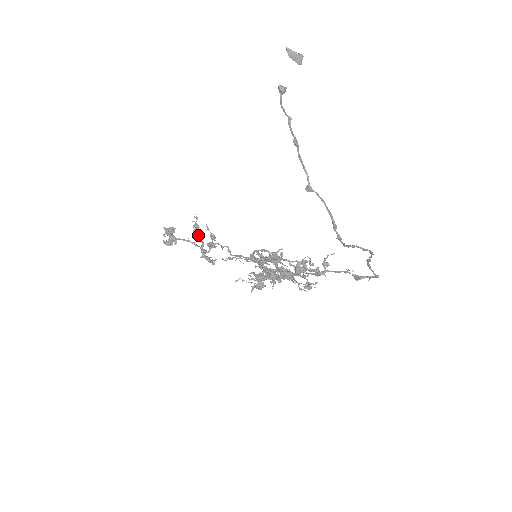
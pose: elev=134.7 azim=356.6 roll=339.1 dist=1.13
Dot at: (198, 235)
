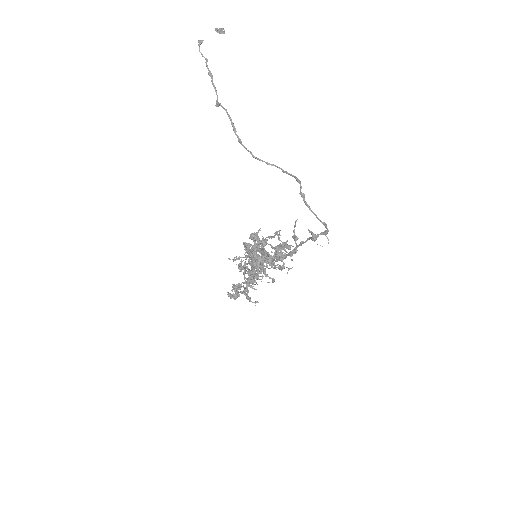
Dot at: (243, 273)
